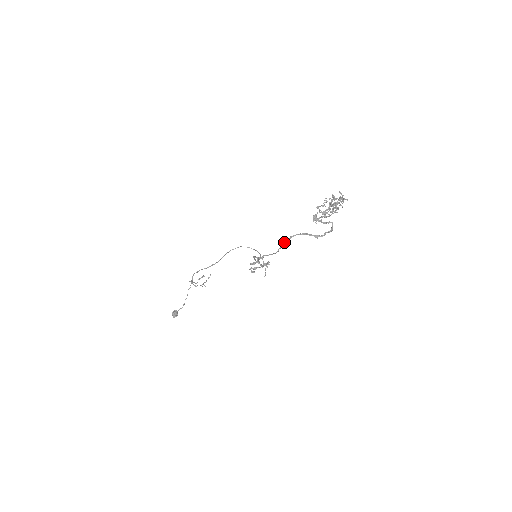
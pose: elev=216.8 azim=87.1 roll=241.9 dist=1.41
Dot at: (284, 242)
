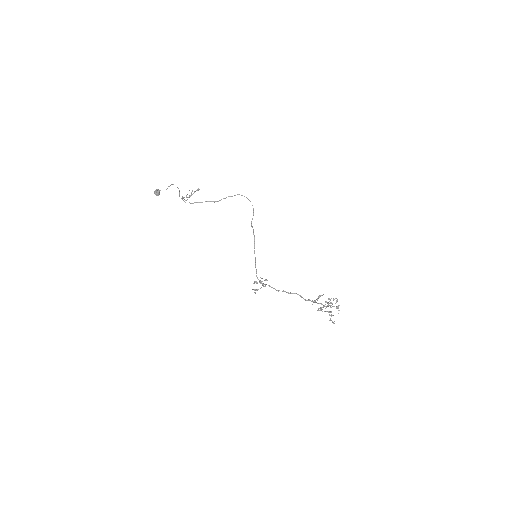
Dot at: occluded
